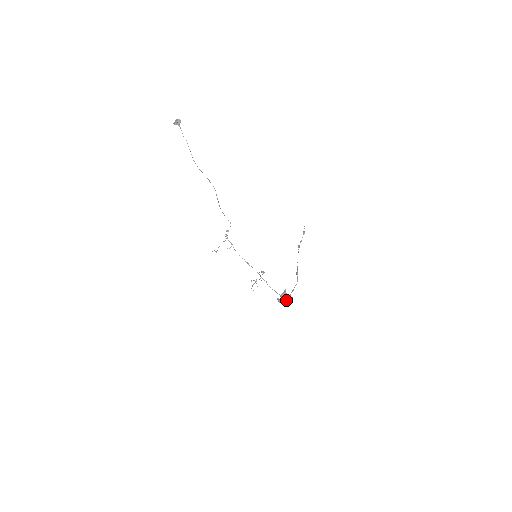
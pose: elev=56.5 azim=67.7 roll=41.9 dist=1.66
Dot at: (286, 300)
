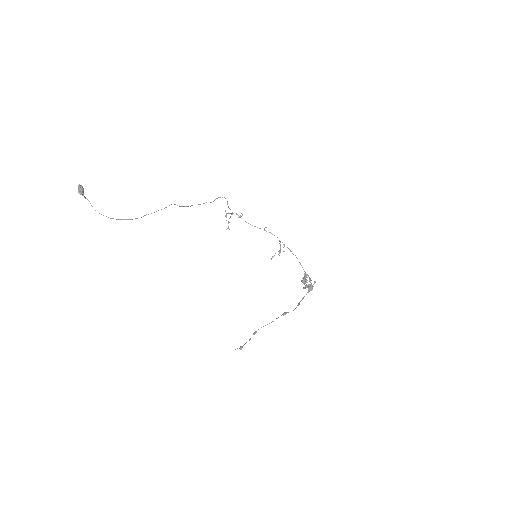
Dot at: (309, 286)
